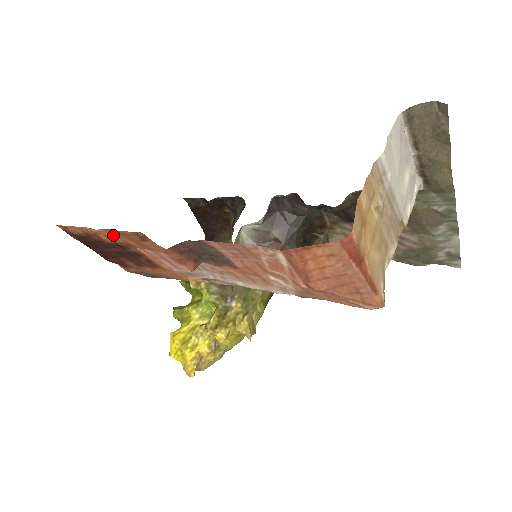
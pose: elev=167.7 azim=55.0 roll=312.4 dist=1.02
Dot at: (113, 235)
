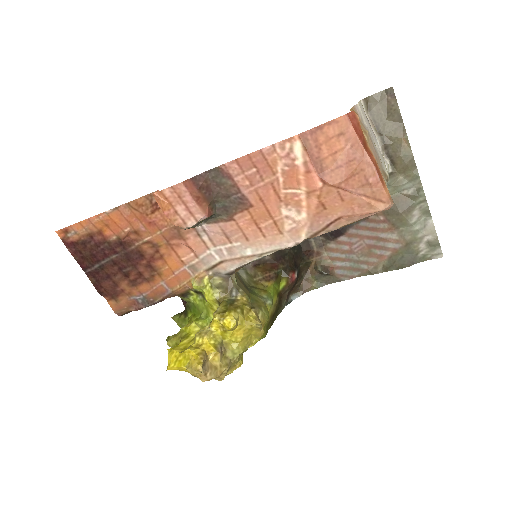
Dot at: (121, 218)
